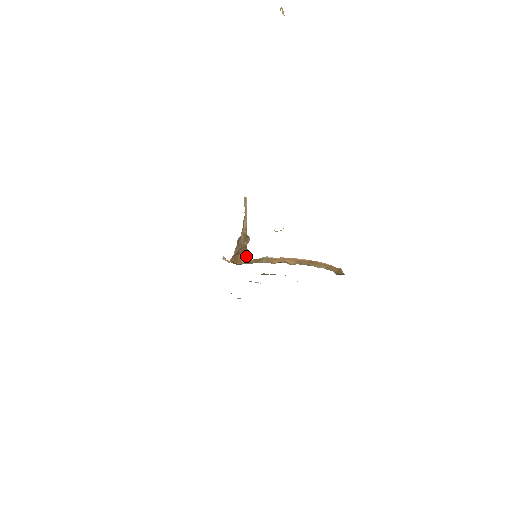
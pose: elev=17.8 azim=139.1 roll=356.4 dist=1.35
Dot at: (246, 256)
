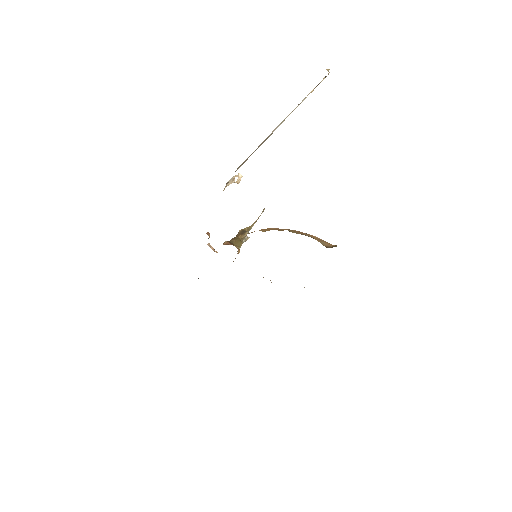
Dot at: (235, 245)
